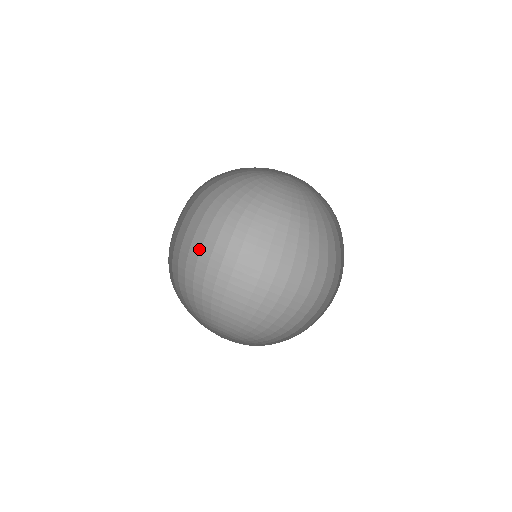
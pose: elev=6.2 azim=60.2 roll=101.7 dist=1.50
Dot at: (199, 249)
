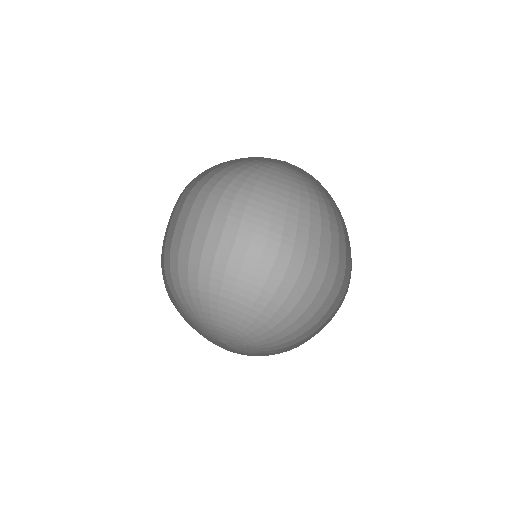
Dot at: (231, 247)
